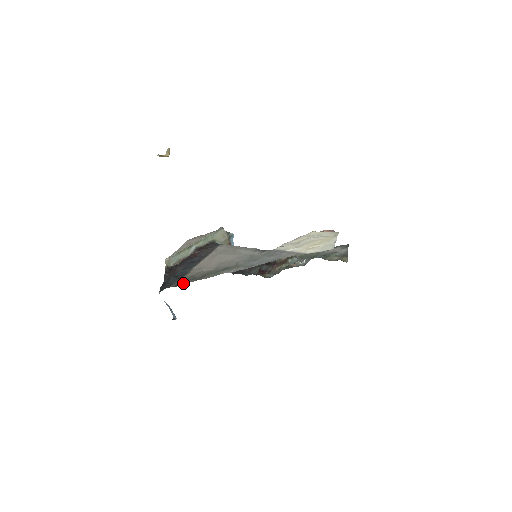
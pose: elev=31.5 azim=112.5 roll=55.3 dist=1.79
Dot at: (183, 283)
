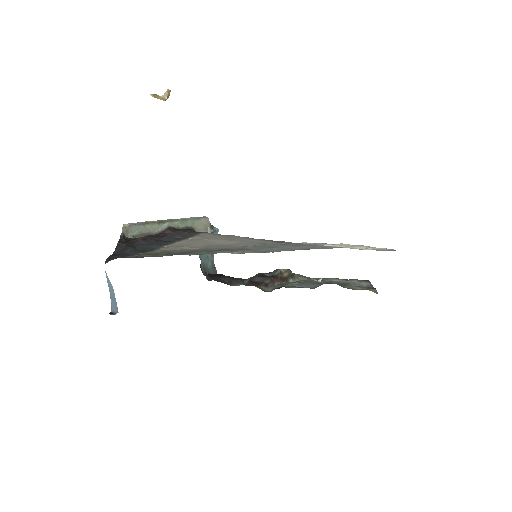
Dot at: (150, 256)
